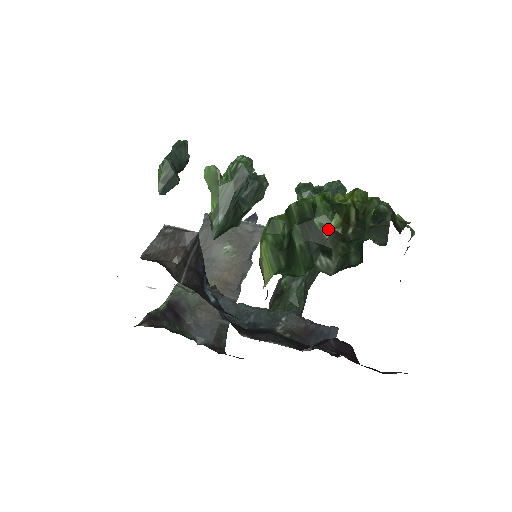
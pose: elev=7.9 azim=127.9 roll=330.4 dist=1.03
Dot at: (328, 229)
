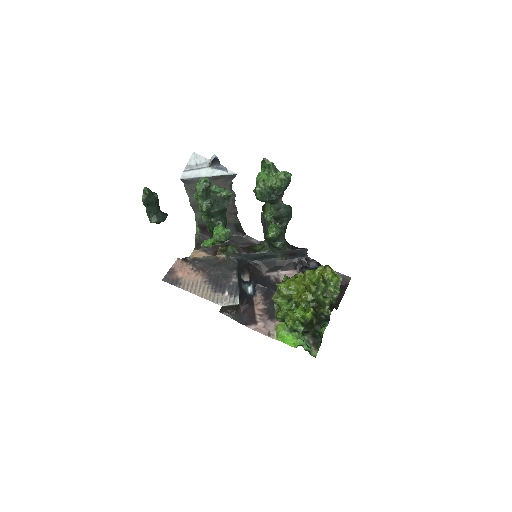
Dot at: (306, 329)
